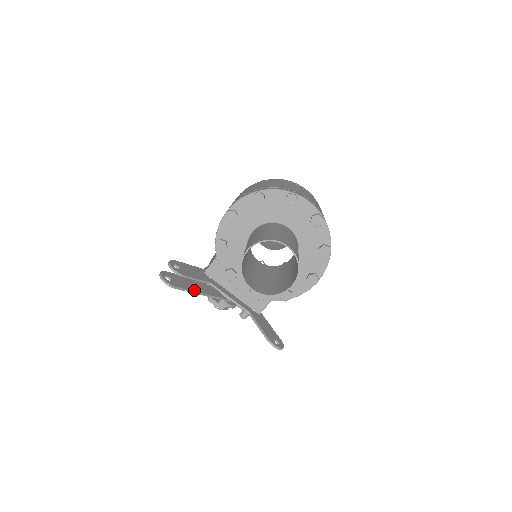
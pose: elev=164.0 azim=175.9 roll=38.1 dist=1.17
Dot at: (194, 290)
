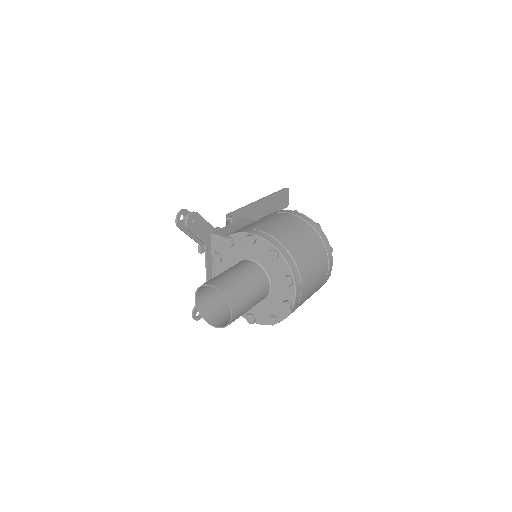
Dot at: (193, 236)
